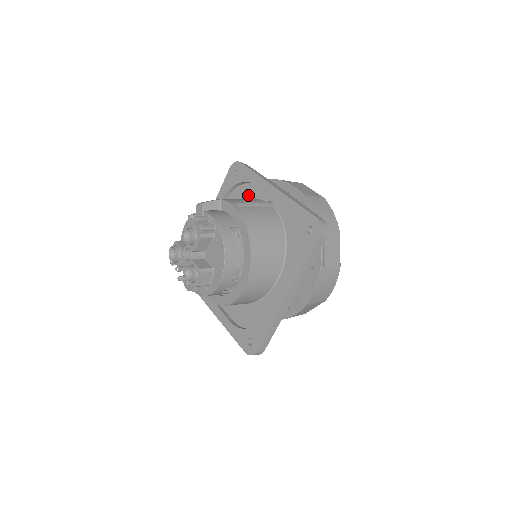
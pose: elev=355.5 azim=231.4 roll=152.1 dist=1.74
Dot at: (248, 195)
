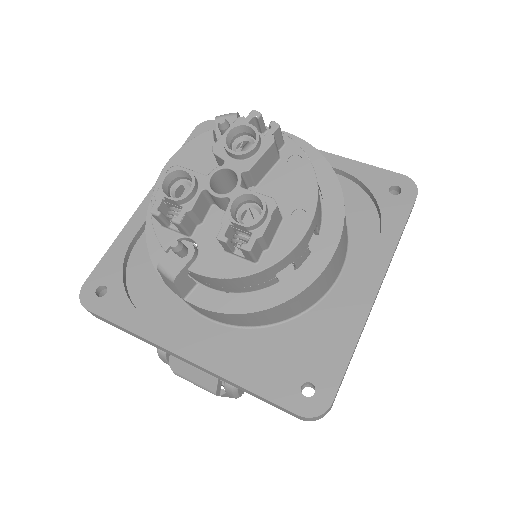
Dot at: occluded
